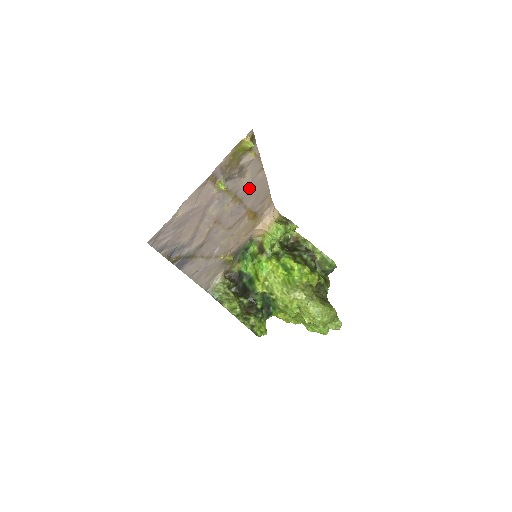
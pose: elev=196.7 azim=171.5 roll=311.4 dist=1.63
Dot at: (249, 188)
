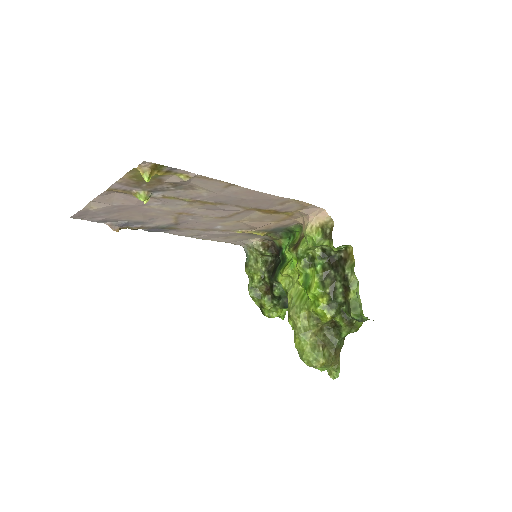
Dot at: (222, 196)
